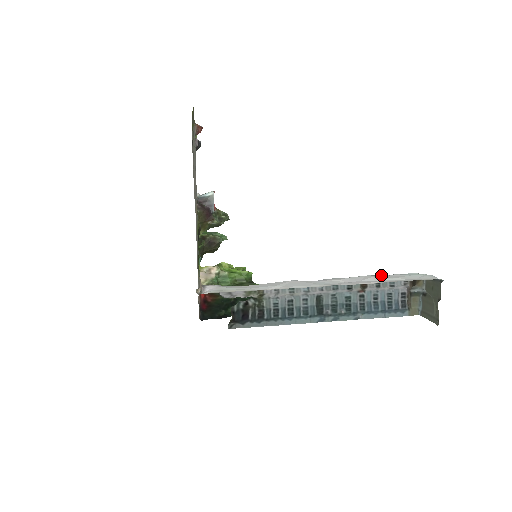
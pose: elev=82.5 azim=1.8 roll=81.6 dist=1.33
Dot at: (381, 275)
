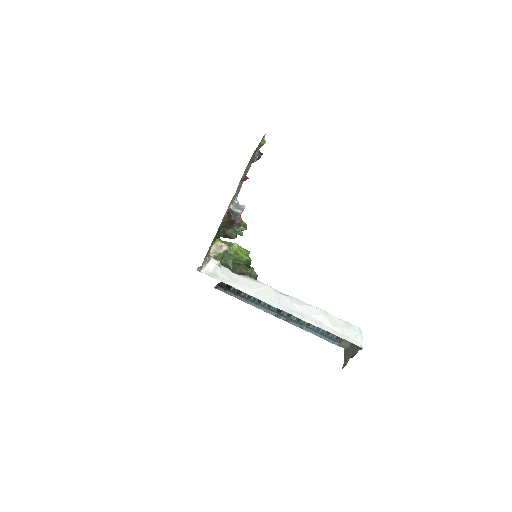
Dot at: (332, 315)
